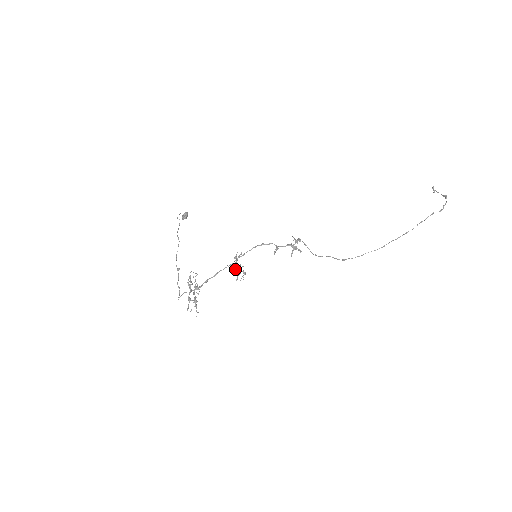
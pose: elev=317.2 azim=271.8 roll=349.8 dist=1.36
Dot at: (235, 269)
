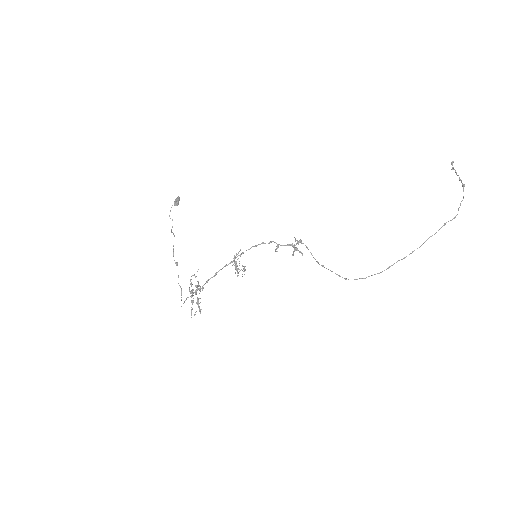
Dot at: (235, 268)
